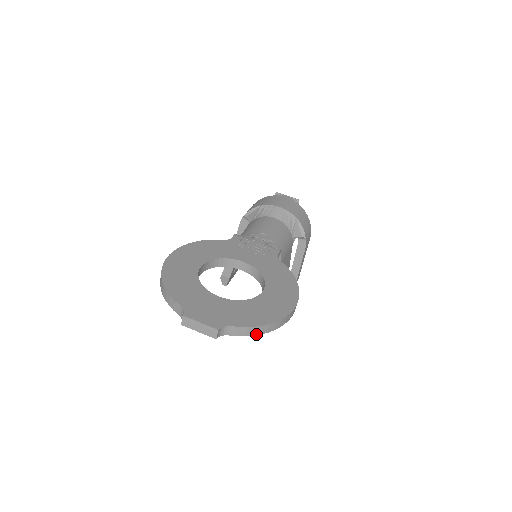
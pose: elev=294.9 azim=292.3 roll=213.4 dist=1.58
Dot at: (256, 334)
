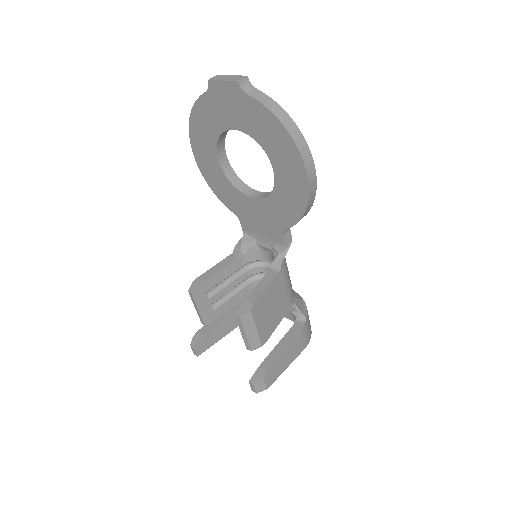
Dot at: (274, 113)
